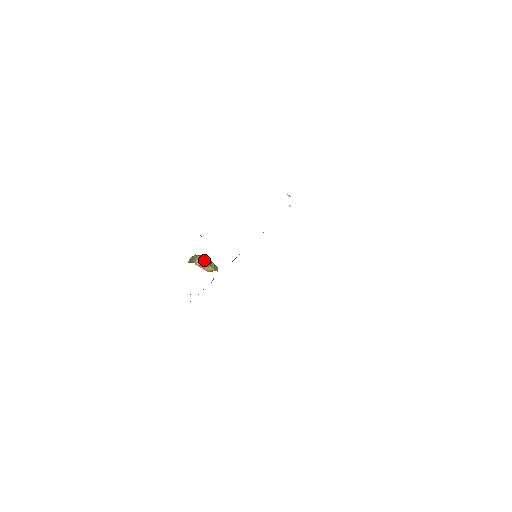
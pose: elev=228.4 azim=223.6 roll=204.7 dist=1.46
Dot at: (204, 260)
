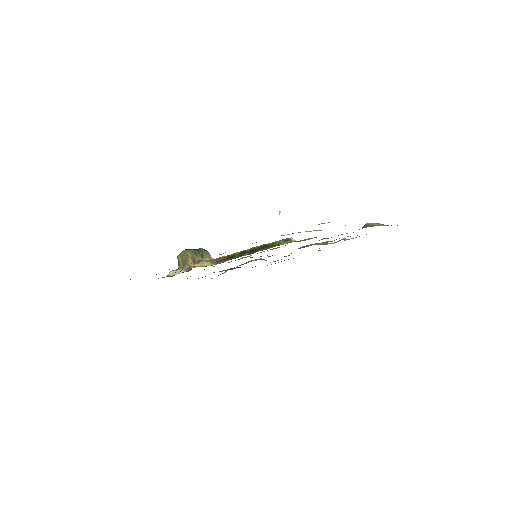
Dot at: (195, 257)
